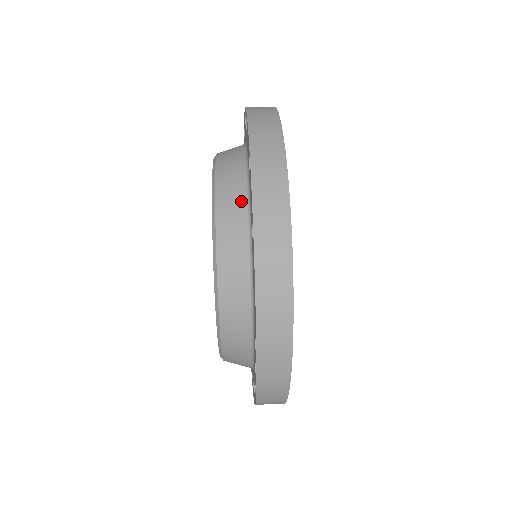
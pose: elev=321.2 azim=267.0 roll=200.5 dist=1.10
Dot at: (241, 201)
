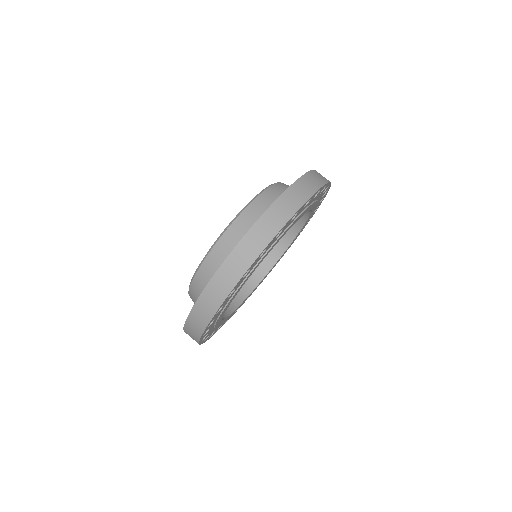
Dot at: occluded
